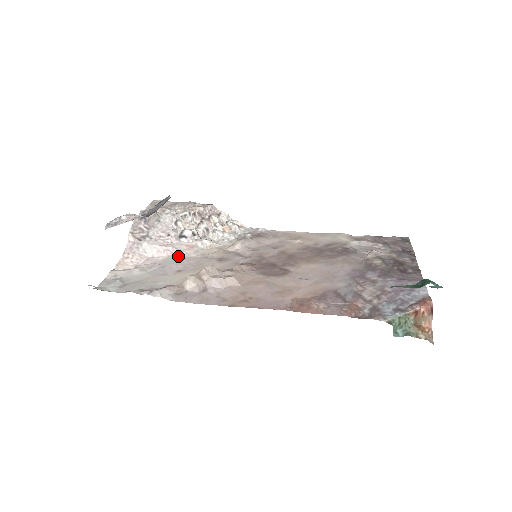
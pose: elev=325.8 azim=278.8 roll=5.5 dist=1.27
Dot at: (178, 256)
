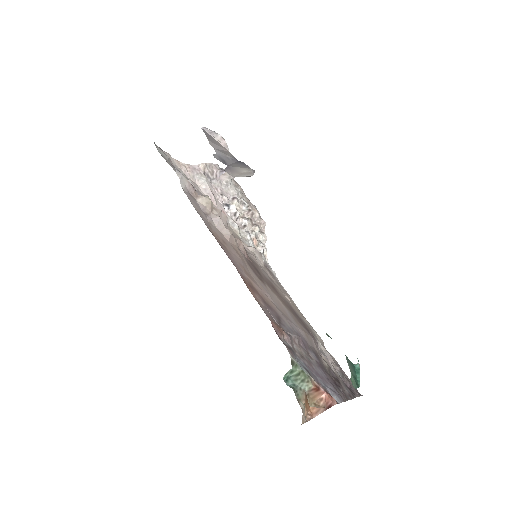
Dot at: occluded
